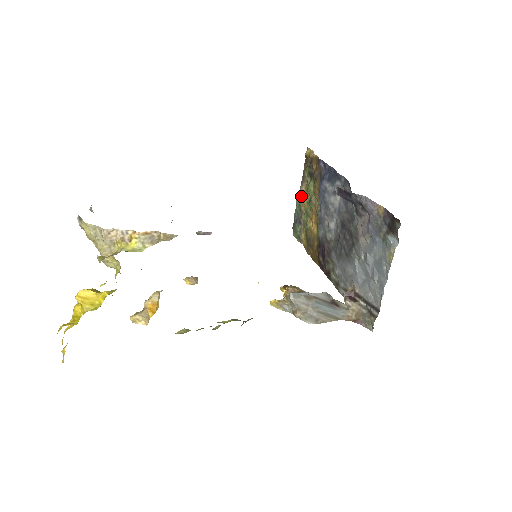
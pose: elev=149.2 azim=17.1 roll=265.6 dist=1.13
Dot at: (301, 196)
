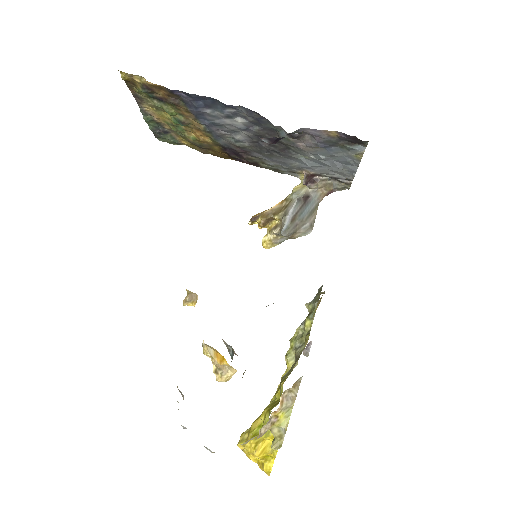
Dot at: (148, 113)
